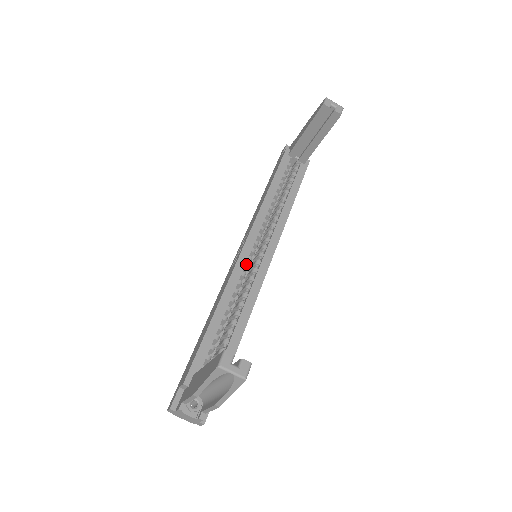
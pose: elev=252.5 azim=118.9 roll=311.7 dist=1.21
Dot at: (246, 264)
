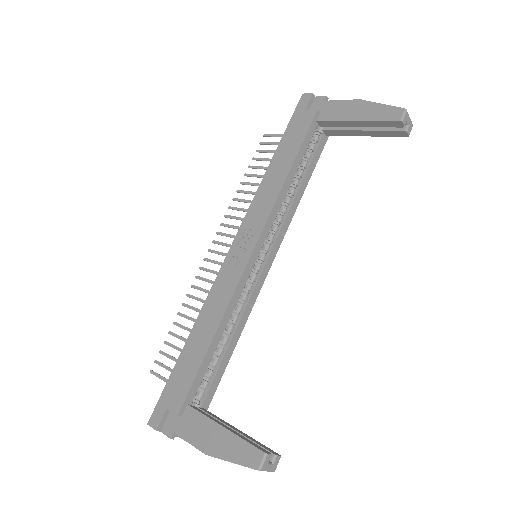
Dot at: (249, 273)
